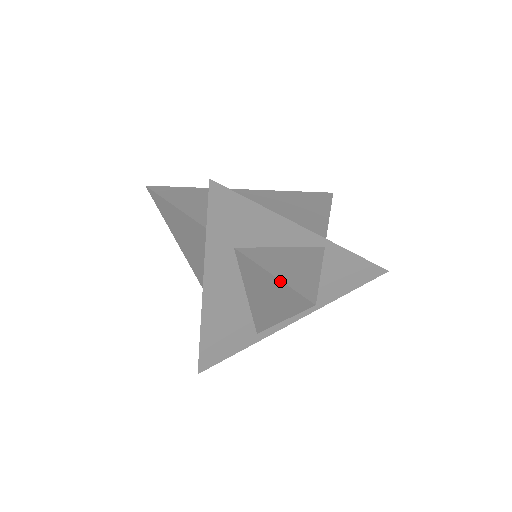
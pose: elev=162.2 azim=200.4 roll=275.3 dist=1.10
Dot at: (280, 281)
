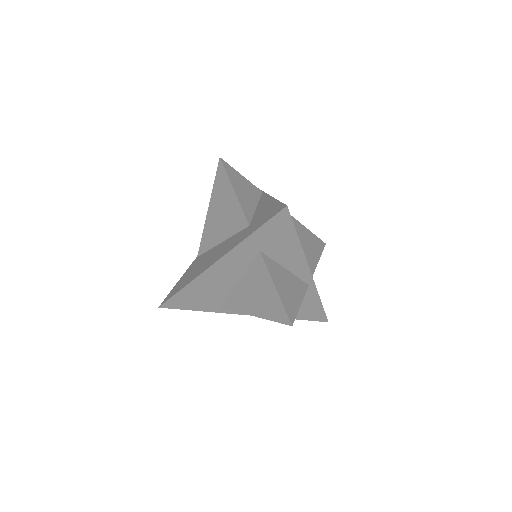
Dot at: (278, 295)
